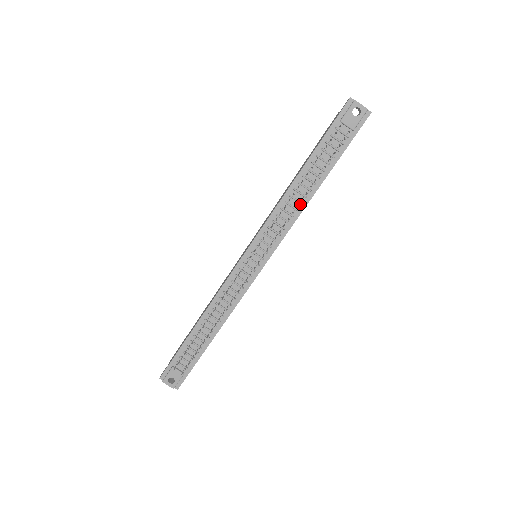
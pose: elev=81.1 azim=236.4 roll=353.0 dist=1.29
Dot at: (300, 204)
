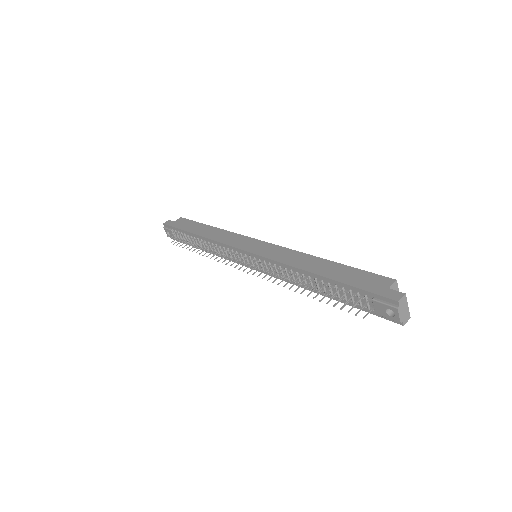
Dot at: occluded
